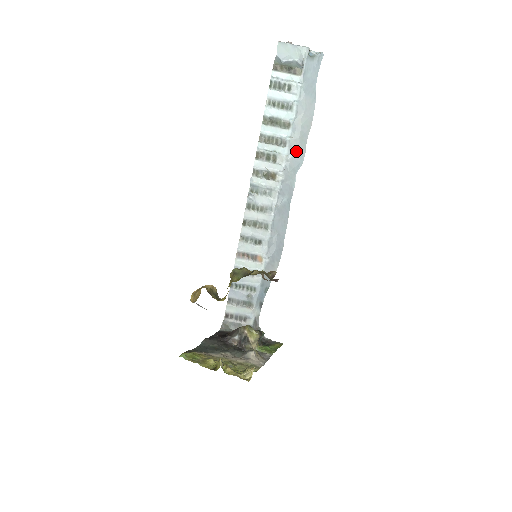
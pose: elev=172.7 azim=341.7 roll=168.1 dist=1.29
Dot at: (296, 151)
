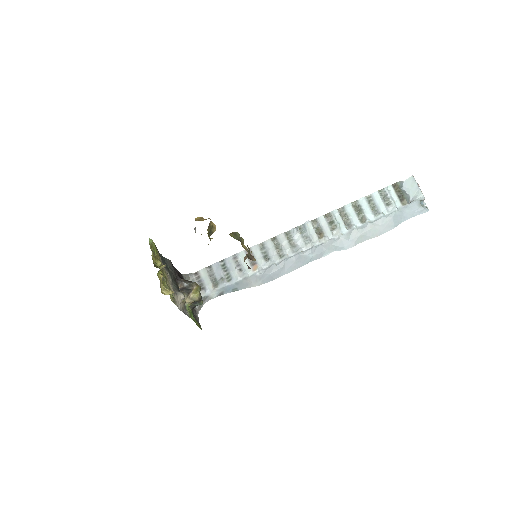
Dot at: (350, 239)
